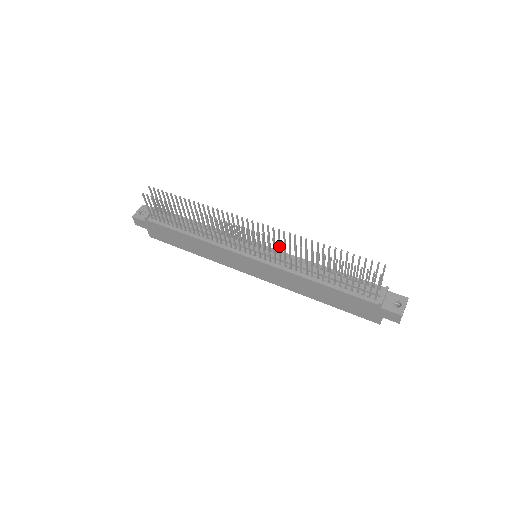
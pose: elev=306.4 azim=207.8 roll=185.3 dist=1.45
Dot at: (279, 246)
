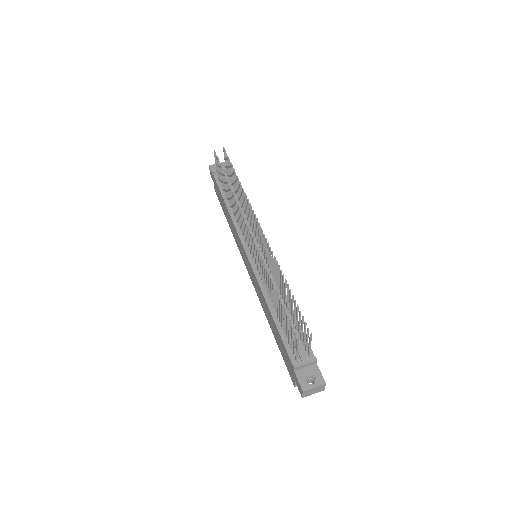
Dot at: (259, 257)
